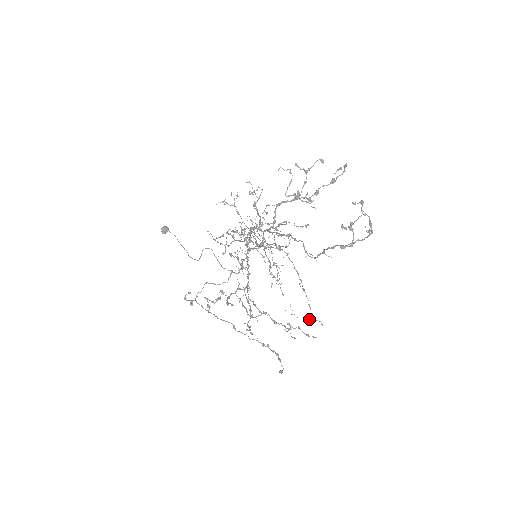
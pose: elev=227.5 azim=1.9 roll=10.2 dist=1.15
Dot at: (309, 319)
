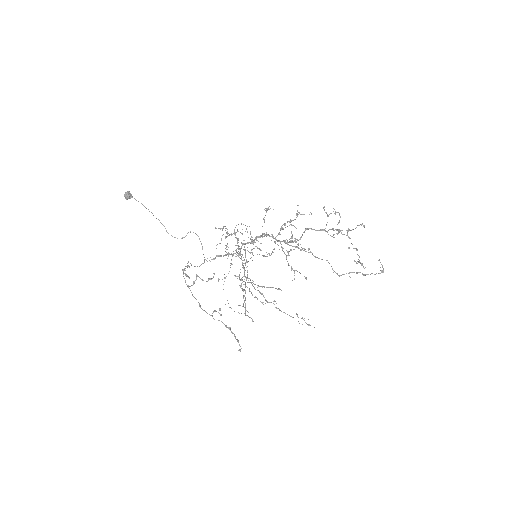
Dot at: (246, 315)
